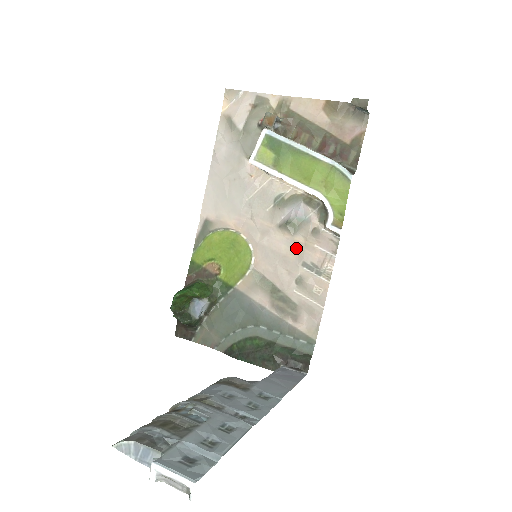
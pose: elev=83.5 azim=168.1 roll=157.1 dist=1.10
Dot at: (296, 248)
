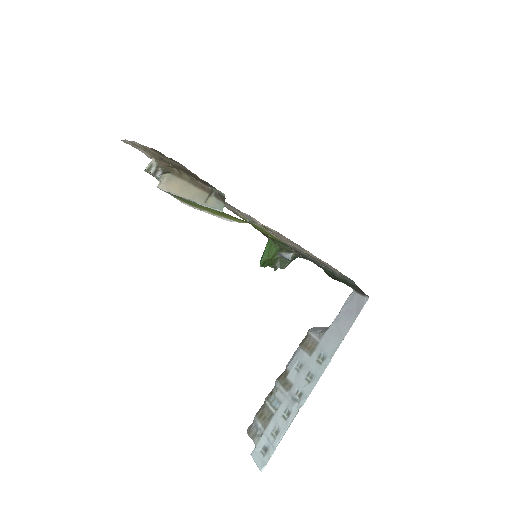
Dot at: occluded
